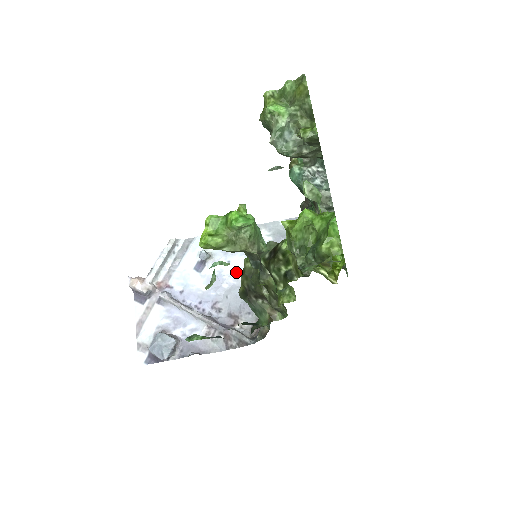
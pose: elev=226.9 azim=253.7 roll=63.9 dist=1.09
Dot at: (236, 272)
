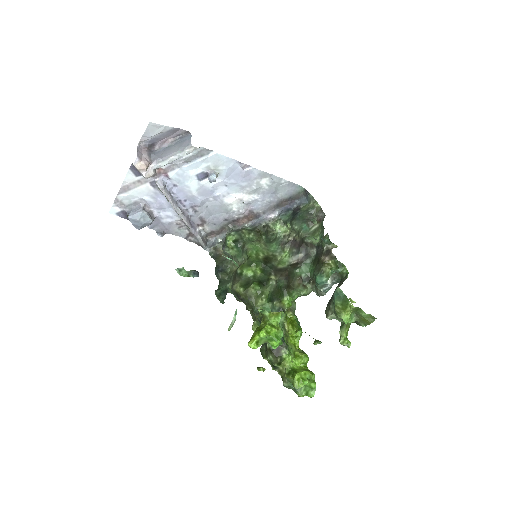
Dot at: (226, 195)
